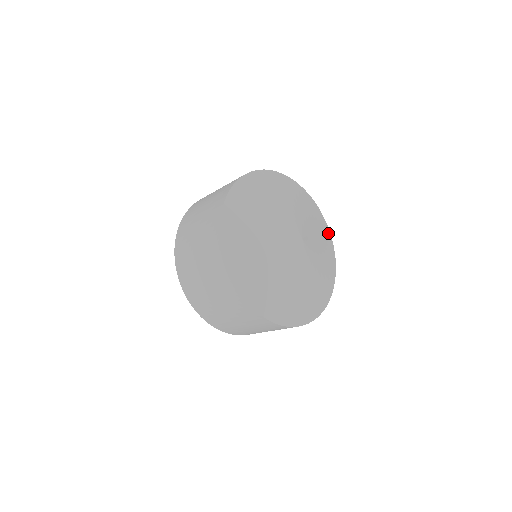
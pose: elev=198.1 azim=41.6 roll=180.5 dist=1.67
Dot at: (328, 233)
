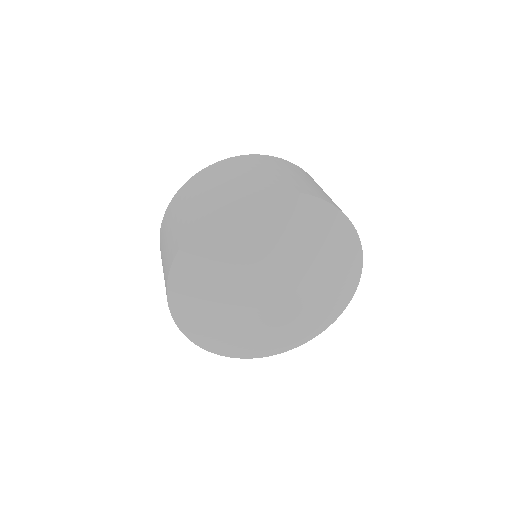
Dot at: (350, 294)
